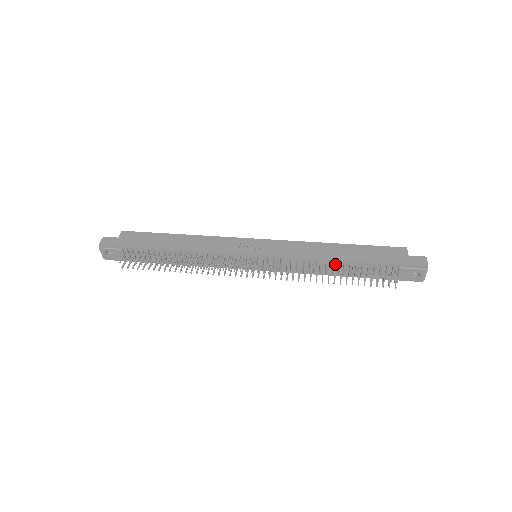
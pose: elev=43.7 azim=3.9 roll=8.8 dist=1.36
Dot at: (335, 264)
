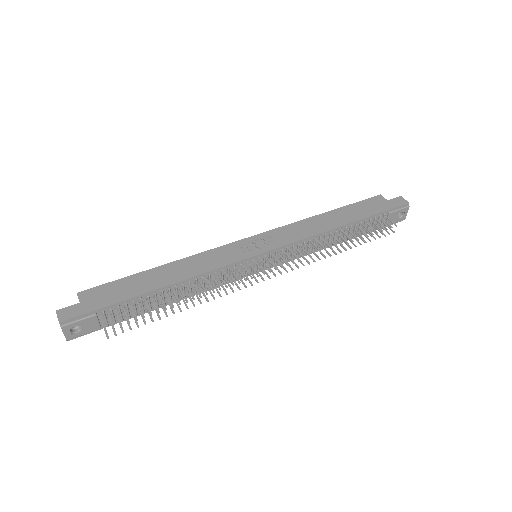
Dot at: (337, 232)
